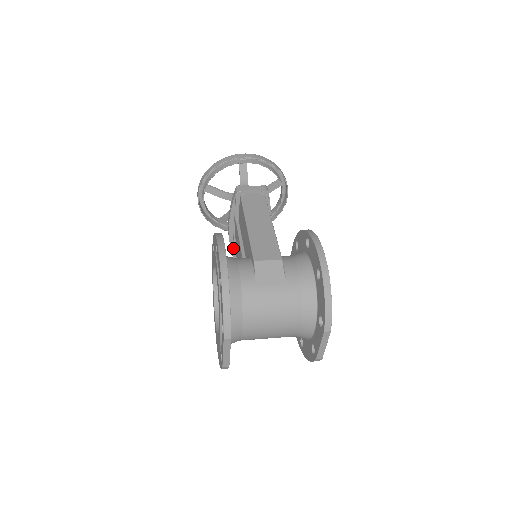
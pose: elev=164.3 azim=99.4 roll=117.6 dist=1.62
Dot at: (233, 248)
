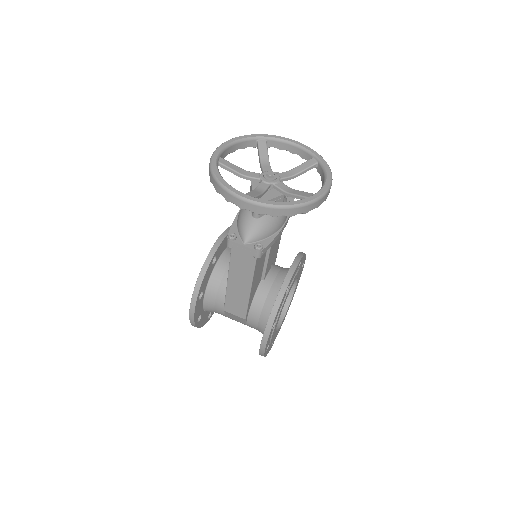
Dot at: occluded
